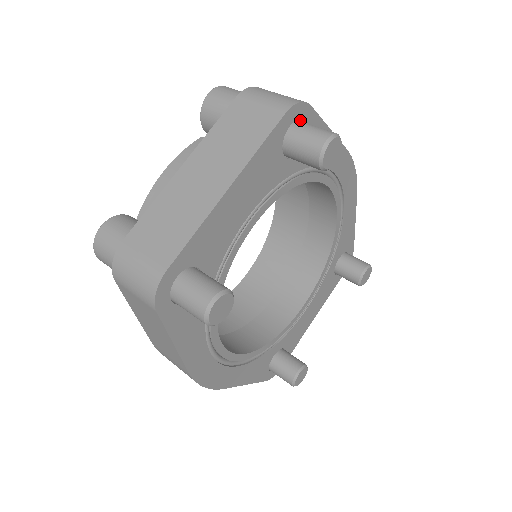
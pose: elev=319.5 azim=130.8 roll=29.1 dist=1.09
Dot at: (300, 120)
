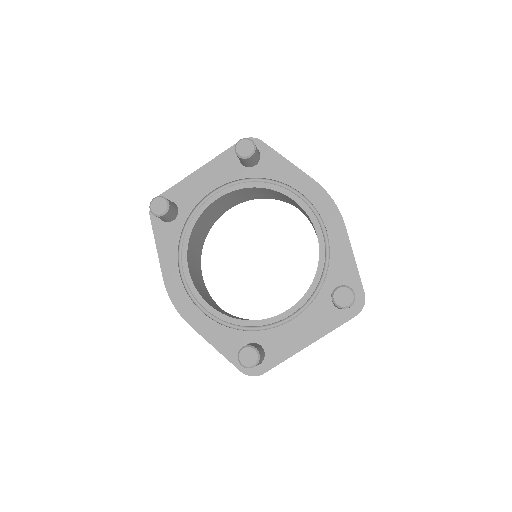
Dot at: occluded
